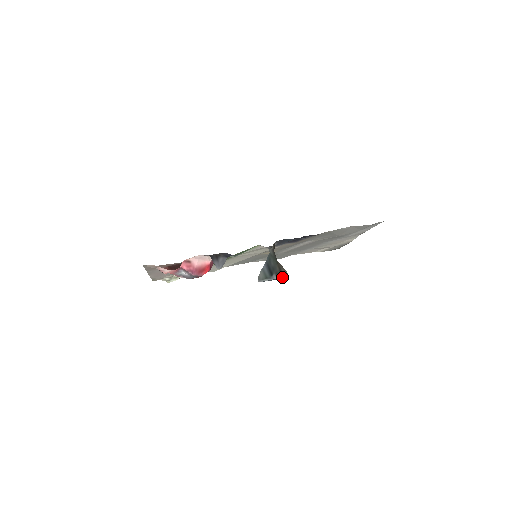
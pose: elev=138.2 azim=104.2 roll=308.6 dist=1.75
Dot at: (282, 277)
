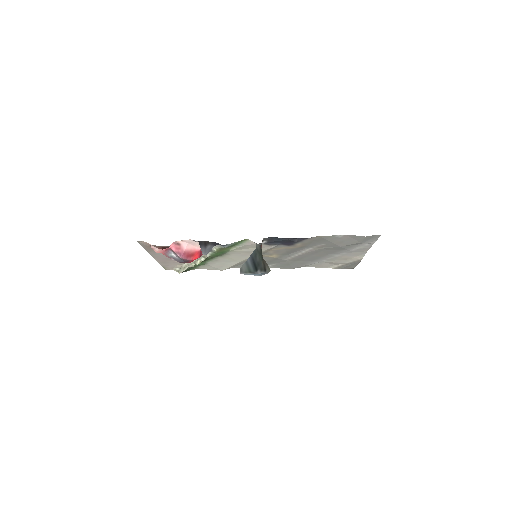
Dot at: (265, 273)
